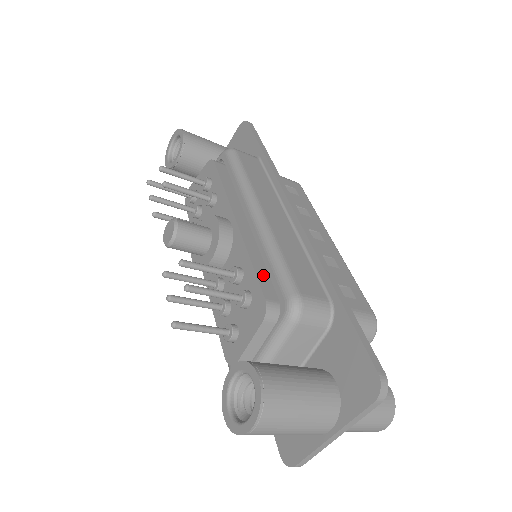
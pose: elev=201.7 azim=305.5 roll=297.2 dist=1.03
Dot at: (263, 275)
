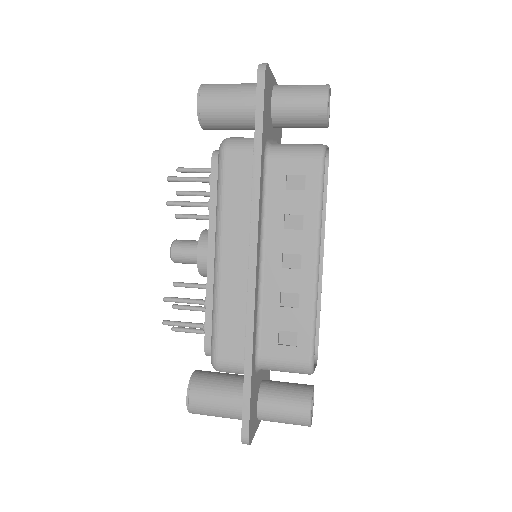
Dot at: occluded
